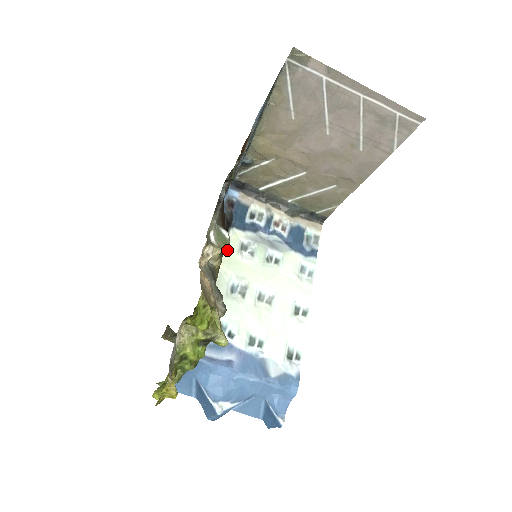
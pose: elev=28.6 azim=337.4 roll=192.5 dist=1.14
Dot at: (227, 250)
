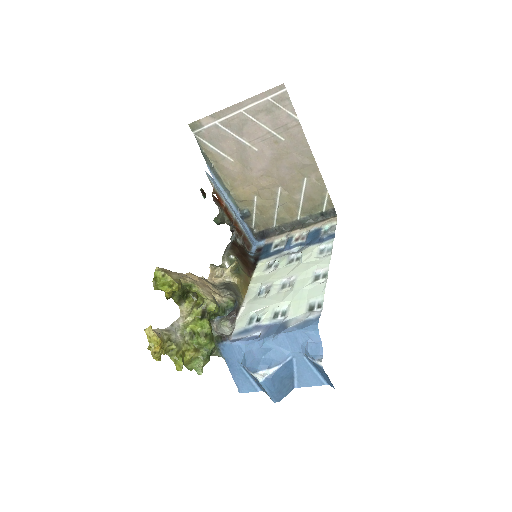
Dot at: (233, 265)
